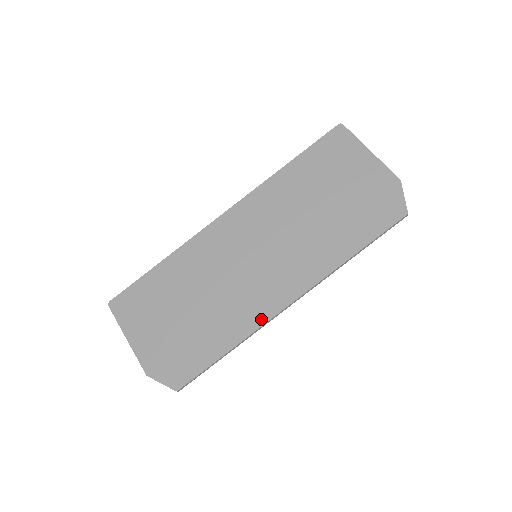
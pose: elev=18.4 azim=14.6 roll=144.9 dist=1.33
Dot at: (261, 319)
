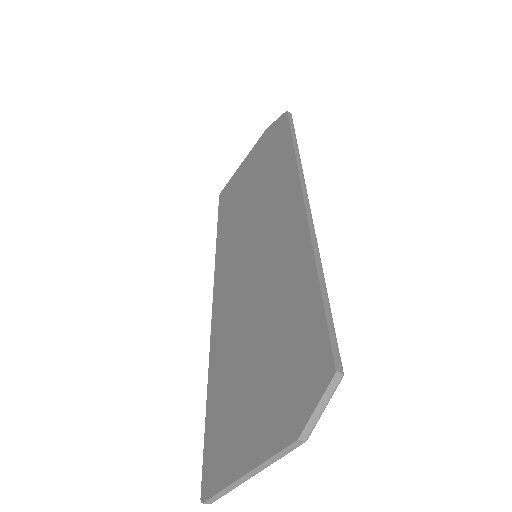
Dot at: (302, 232)
